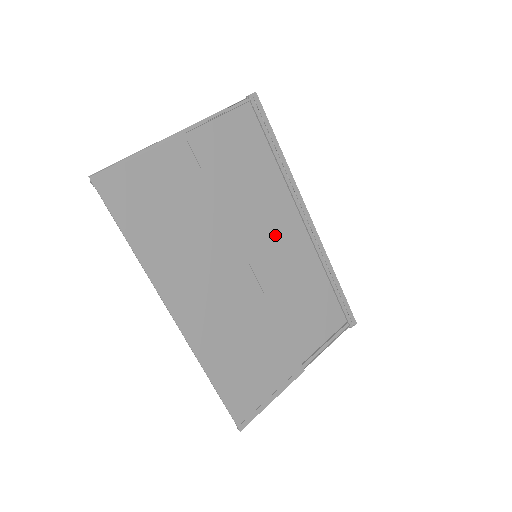
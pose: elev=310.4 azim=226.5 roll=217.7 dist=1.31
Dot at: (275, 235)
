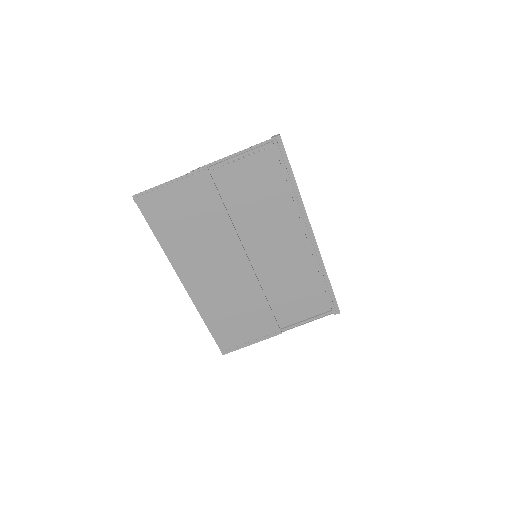
Dot at: (277, 243)
